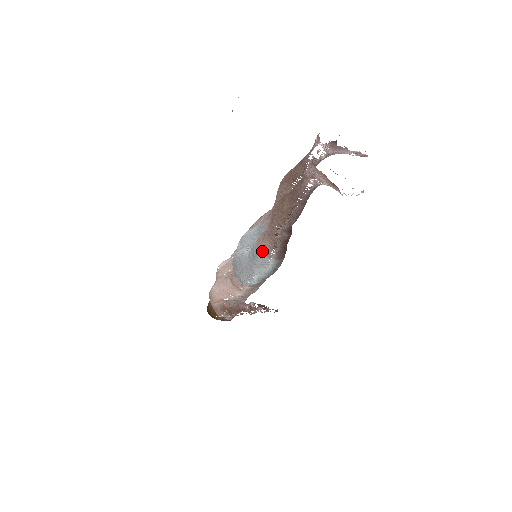
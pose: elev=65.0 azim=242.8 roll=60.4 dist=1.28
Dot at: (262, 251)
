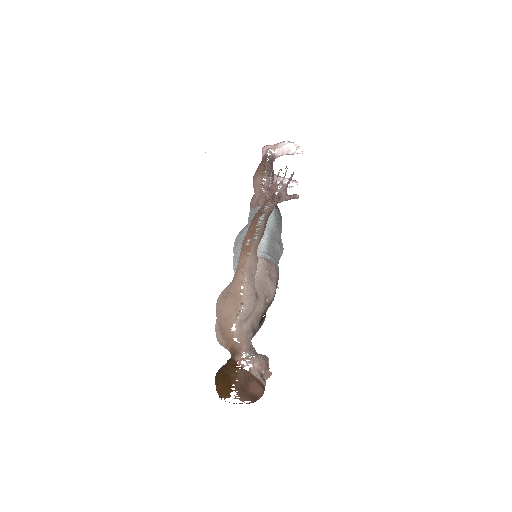
Dot at: (258, 206)
